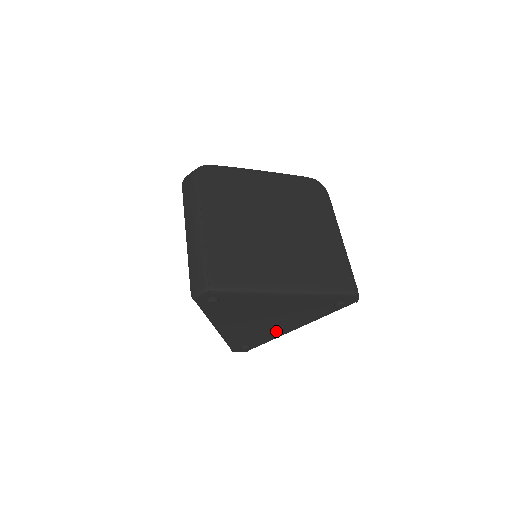
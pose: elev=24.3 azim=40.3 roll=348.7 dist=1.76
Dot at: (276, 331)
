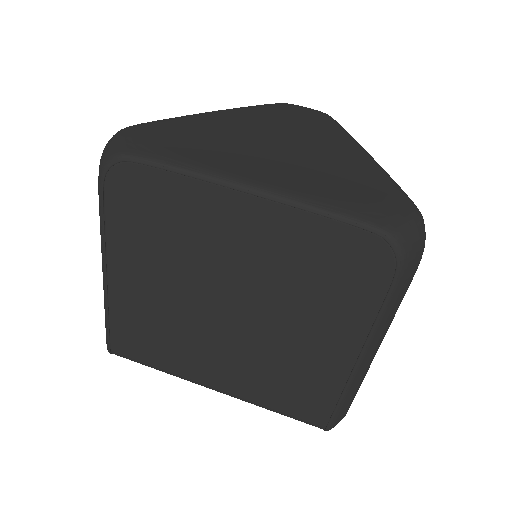
Dot at: occluded
